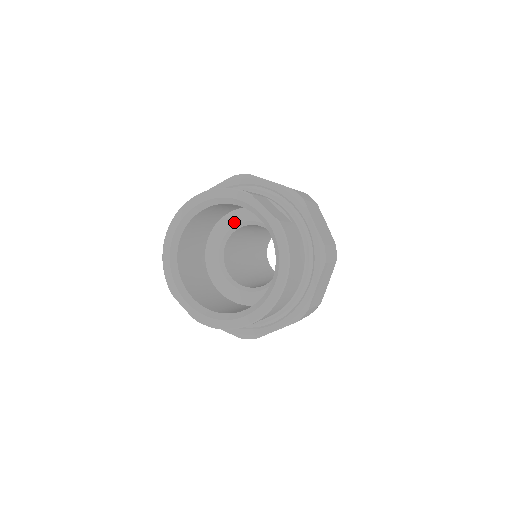
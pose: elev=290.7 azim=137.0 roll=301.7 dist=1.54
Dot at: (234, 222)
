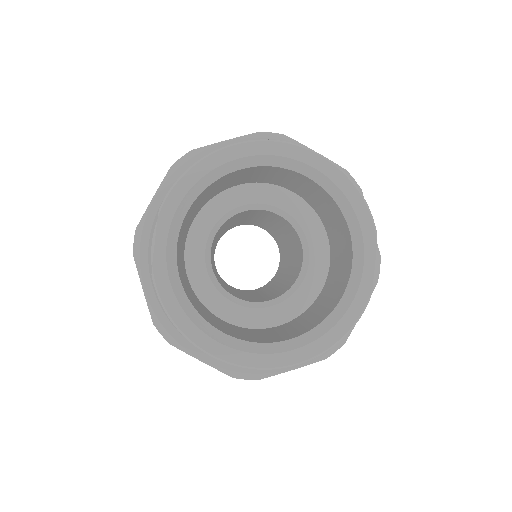
Dot at: (283, 204)
